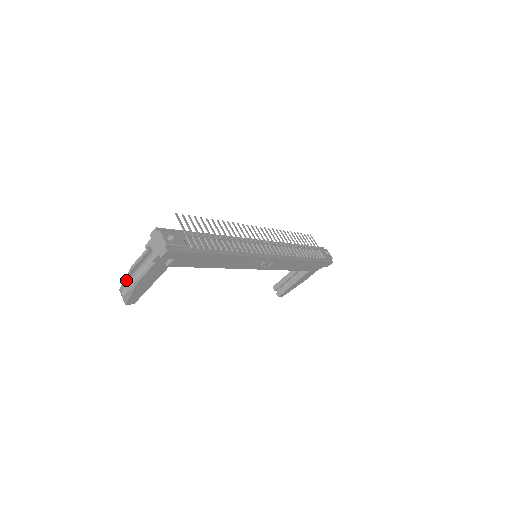
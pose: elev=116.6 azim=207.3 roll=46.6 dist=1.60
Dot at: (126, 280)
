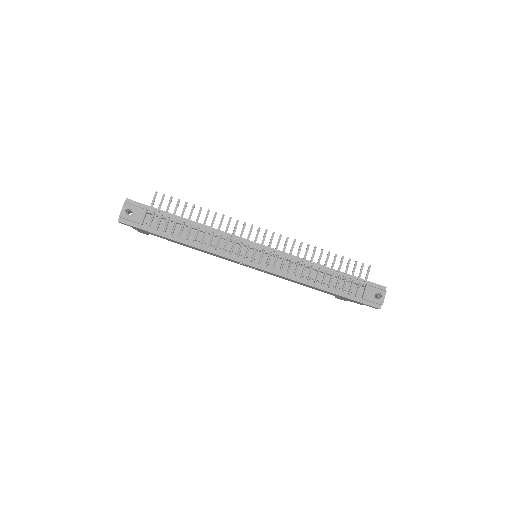
Dot at: occluded
